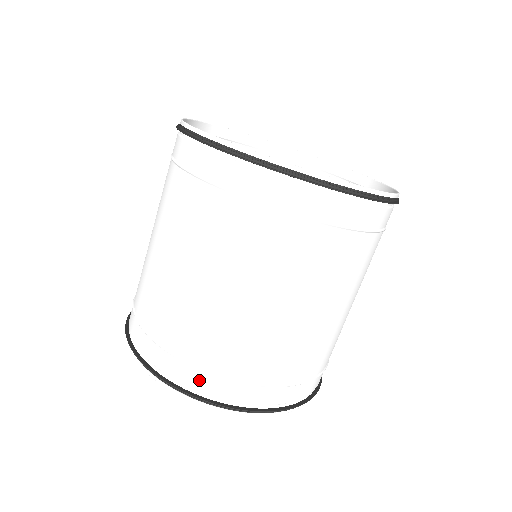
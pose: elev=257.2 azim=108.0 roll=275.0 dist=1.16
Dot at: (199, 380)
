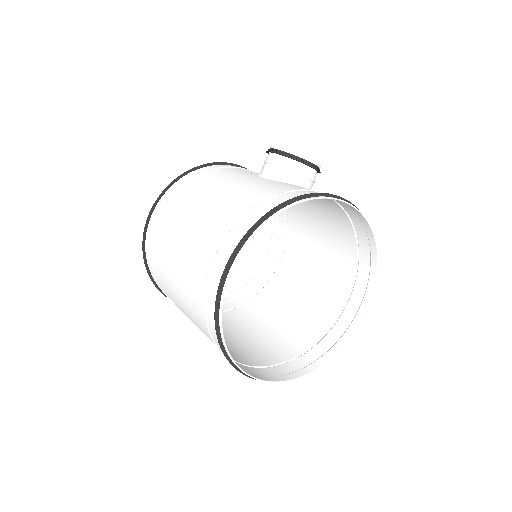
Dot at: occluded
